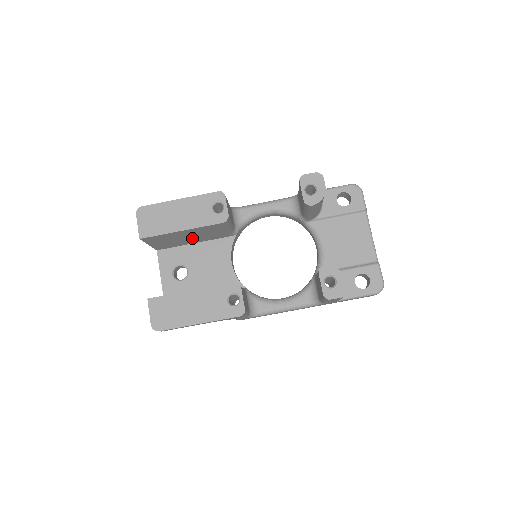
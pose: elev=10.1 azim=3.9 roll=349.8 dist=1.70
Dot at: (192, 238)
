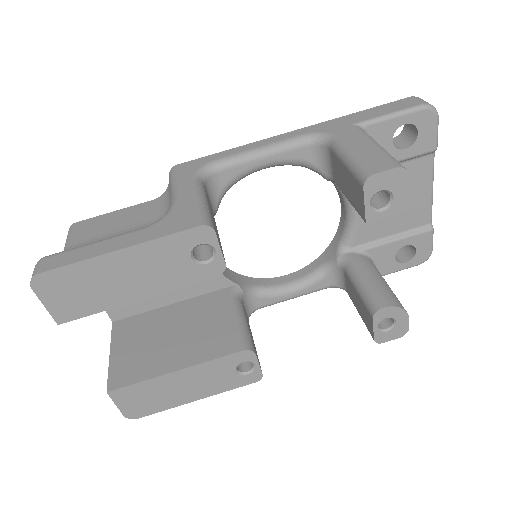
Dot at: occluded
